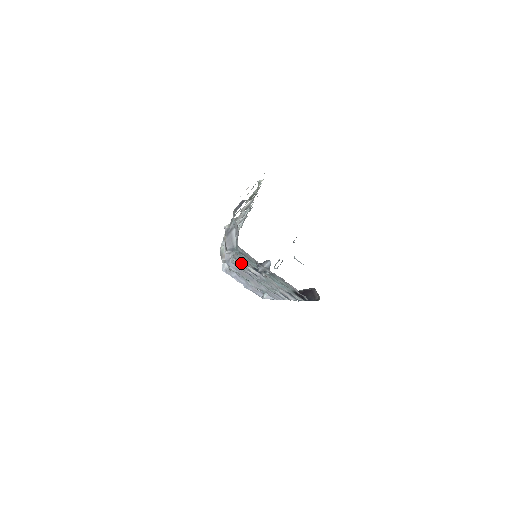
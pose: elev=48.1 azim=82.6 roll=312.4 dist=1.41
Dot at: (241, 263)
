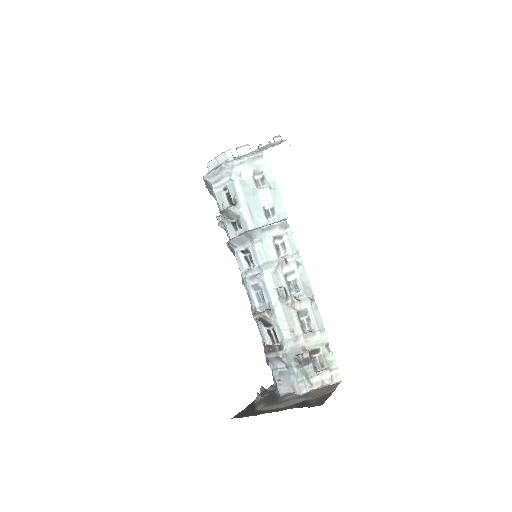
Dot at: (250, 300)
